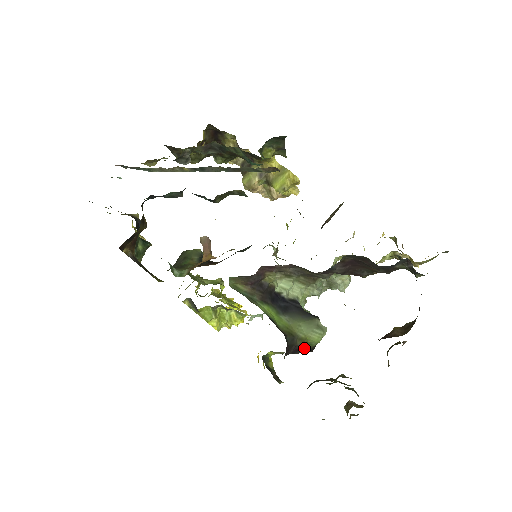
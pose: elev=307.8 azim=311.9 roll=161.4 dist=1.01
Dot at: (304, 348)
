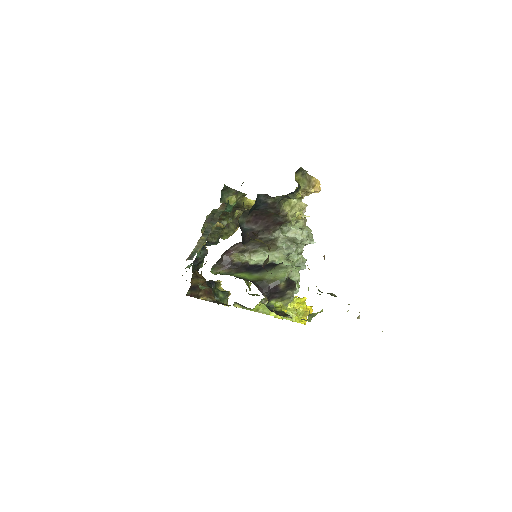
Dot at: (280, 285)
